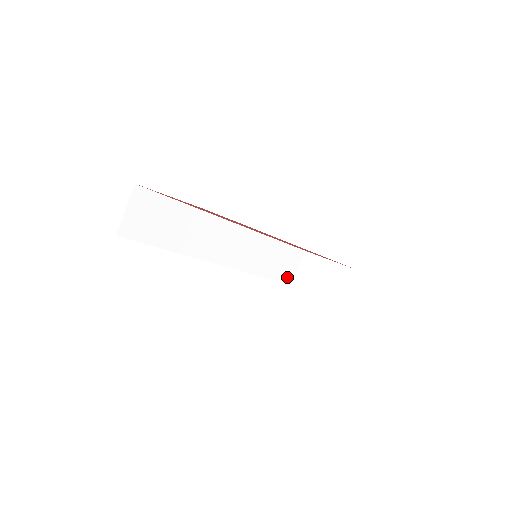
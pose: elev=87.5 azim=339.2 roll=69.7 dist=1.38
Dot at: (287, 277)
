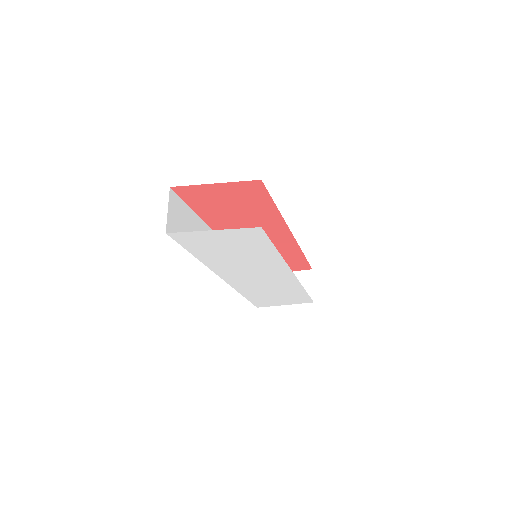
Dot at: occluded
